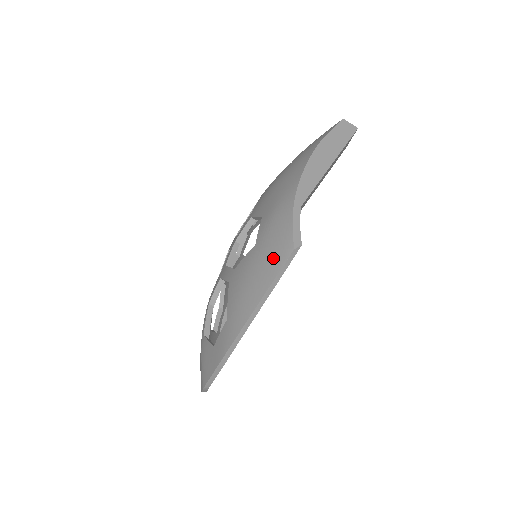
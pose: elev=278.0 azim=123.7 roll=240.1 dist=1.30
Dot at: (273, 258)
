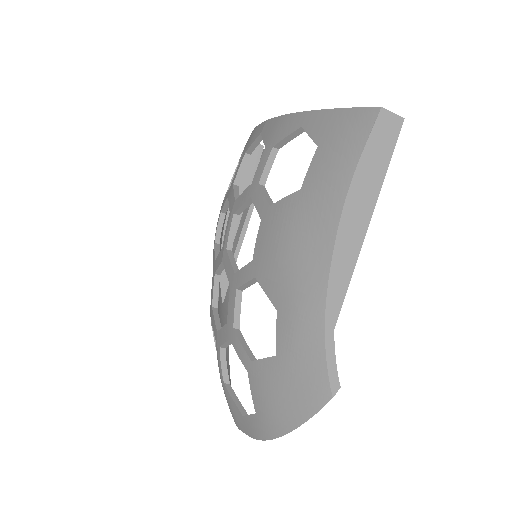
Dot at: (305, 394)
